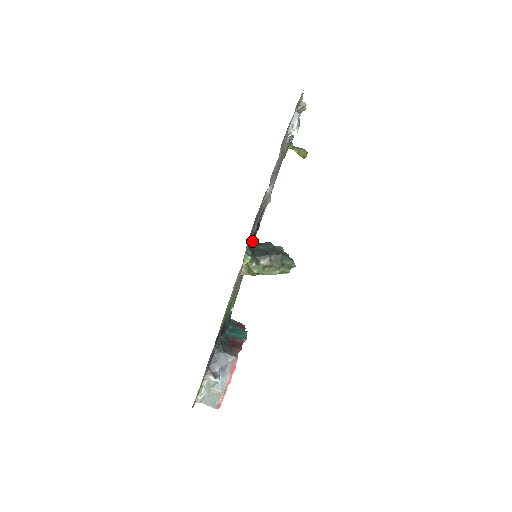
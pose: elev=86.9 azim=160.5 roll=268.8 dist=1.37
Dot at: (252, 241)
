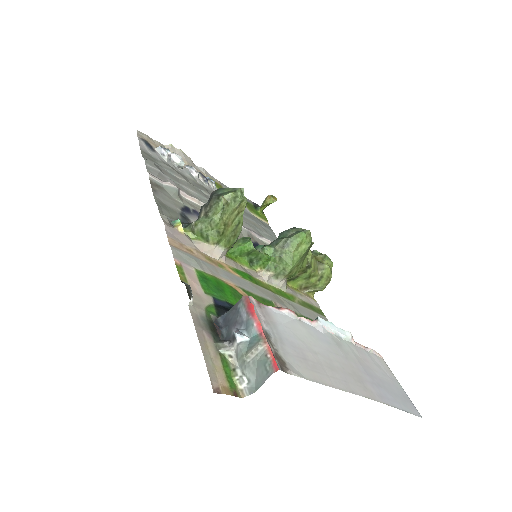
Dot at: occluded
